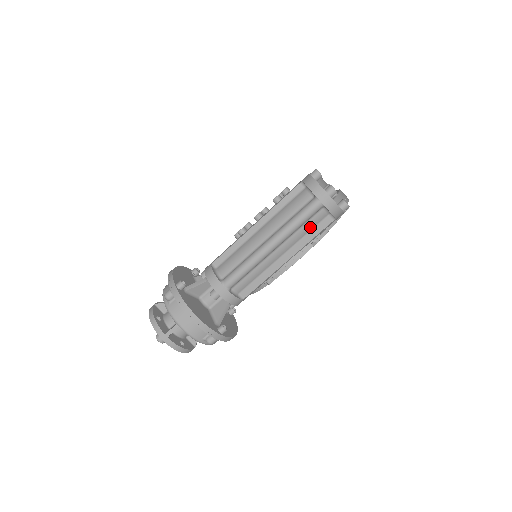
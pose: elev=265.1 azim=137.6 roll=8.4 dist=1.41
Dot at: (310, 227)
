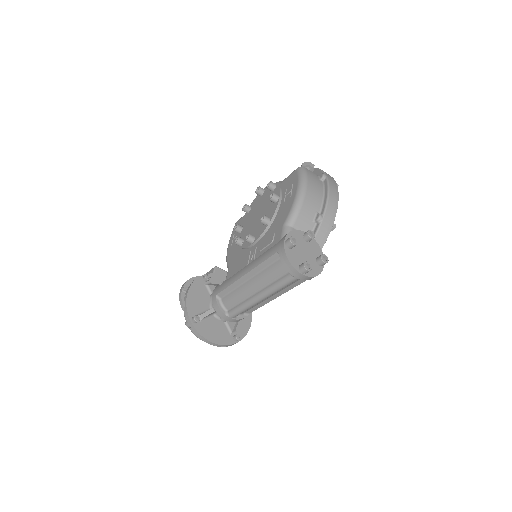
Dot at: (292, 283)
